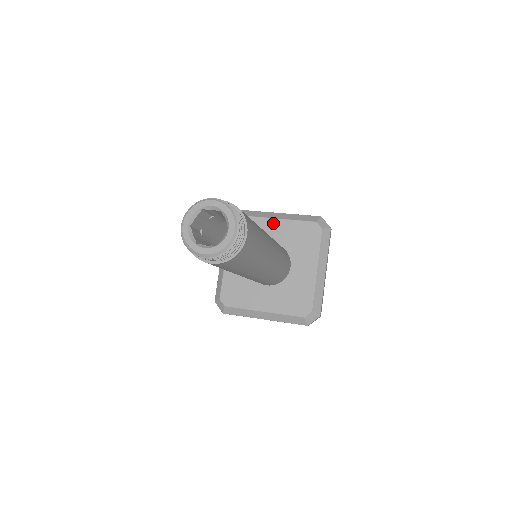
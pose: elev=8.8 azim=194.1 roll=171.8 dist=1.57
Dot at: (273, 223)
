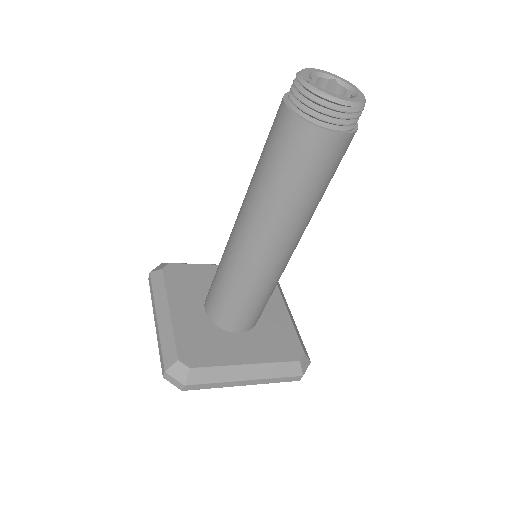
Dot at: occluded
